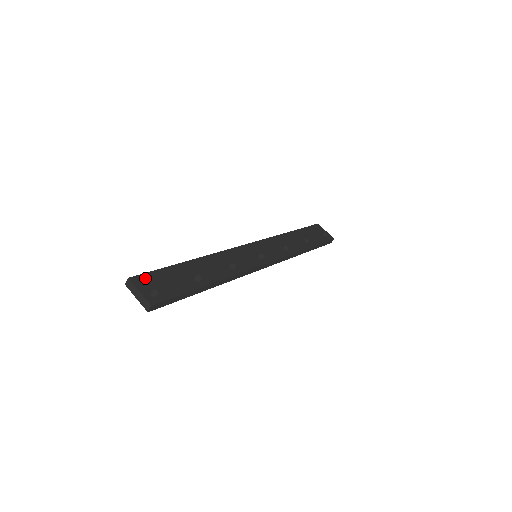
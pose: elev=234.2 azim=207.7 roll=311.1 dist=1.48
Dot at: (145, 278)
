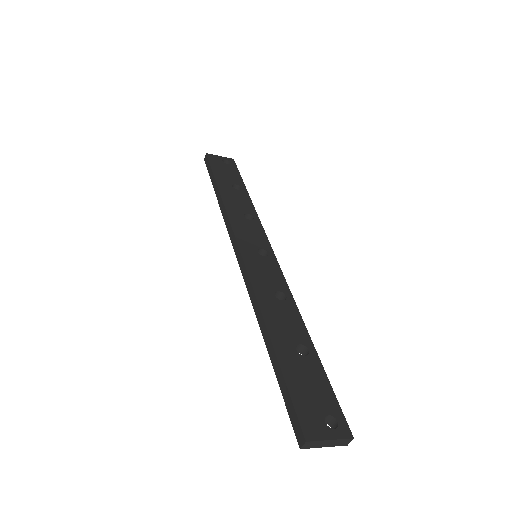
Dot at: (305, 418)
